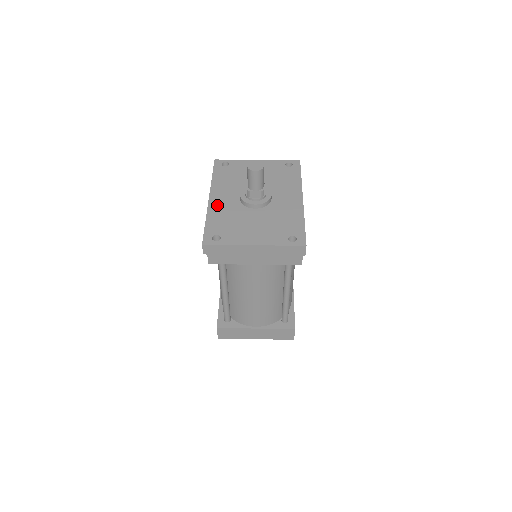
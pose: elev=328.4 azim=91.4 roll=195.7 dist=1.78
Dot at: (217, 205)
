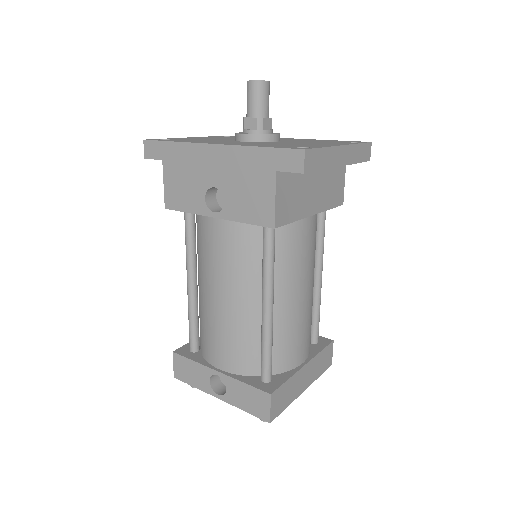
Dot at: (237, 143)
